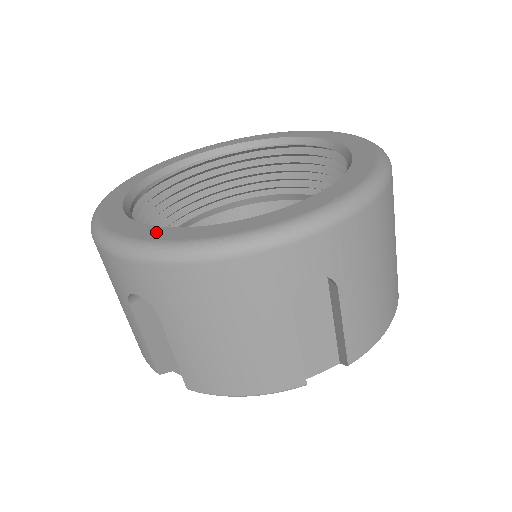
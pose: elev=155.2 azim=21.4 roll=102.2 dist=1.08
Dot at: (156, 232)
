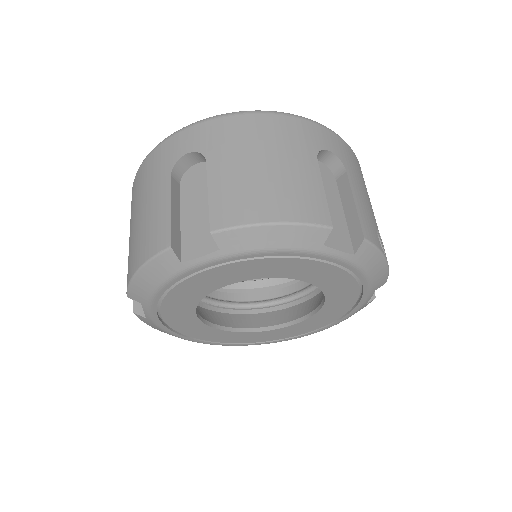
Dot at: occluded
